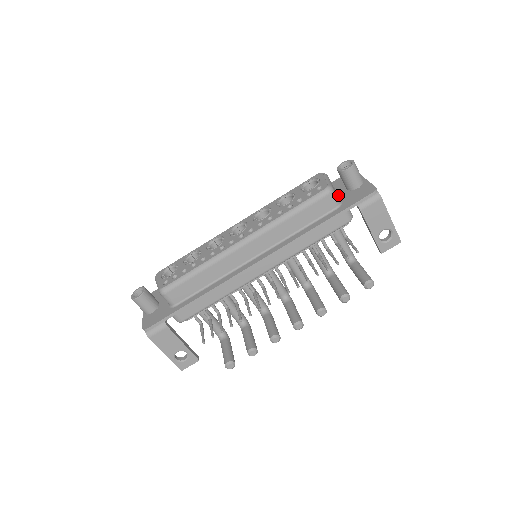
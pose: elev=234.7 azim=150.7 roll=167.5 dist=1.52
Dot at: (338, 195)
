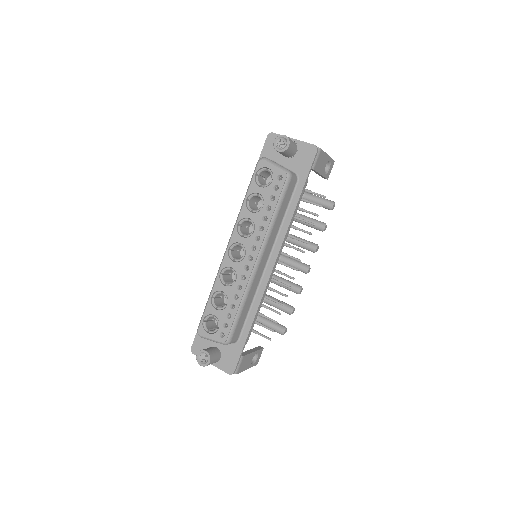
Dot at: (284, 167)
